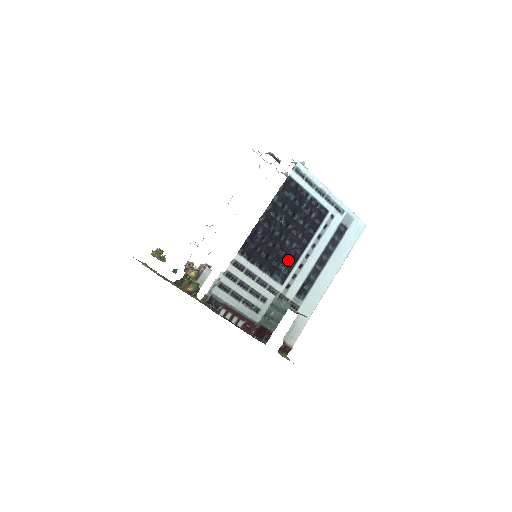
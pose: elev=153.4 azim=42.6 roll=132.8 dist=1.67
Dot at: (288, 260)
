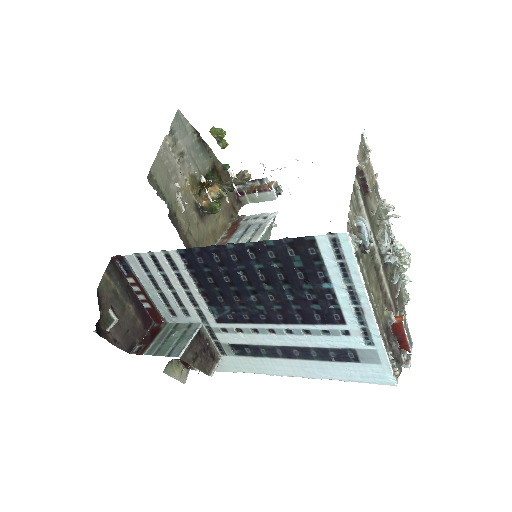
Dot at: (242, 311)
